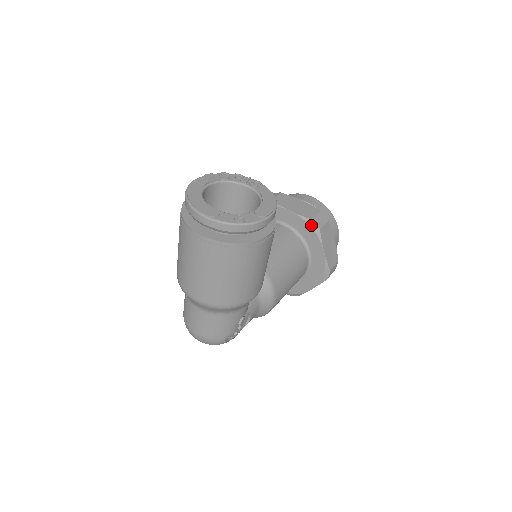
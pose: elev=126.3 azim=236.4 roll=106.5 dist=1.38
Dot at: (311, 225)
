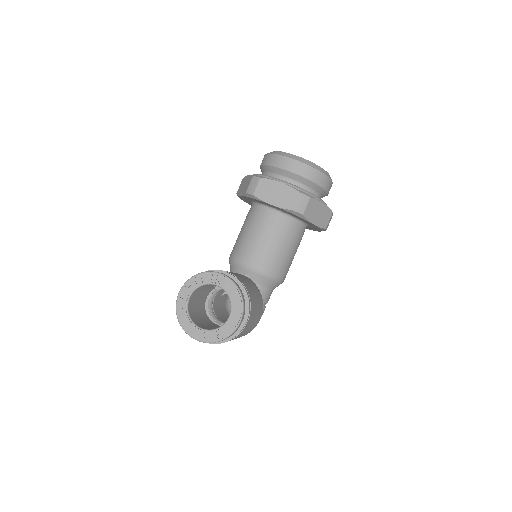
Dot at: (294, 214)
